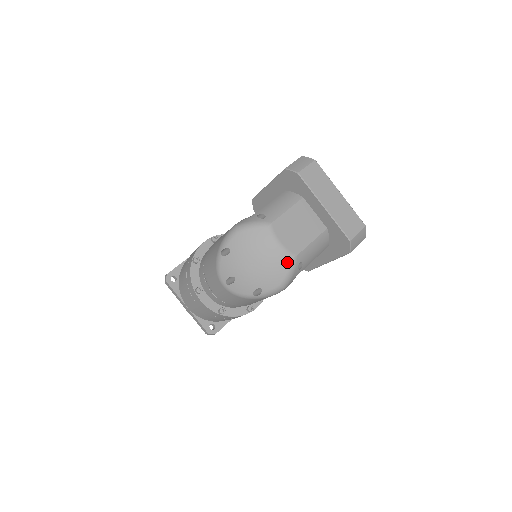
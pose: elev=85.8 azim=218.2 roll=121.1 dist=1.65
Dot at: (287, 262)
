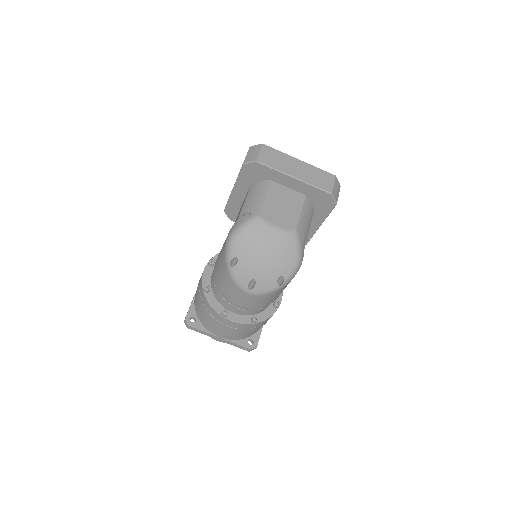
Dot at: (291, 240)
